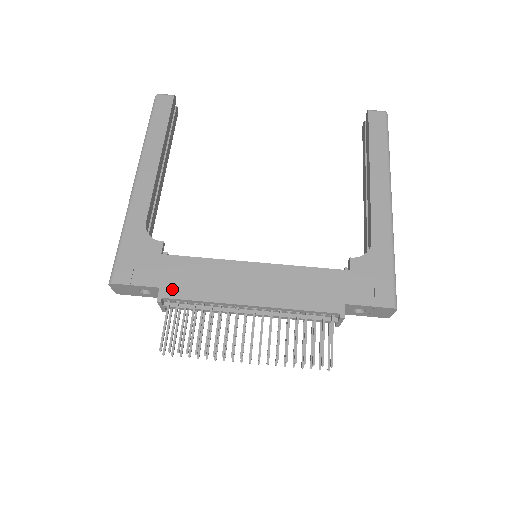
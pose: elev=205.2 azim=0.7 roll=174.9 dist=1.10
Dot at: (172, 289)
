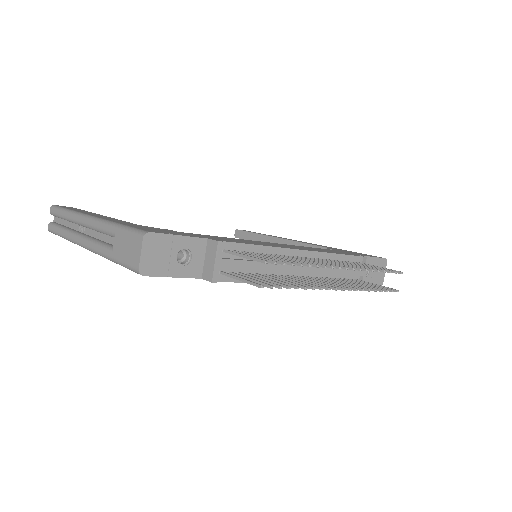
Dot at: (221, 240)
